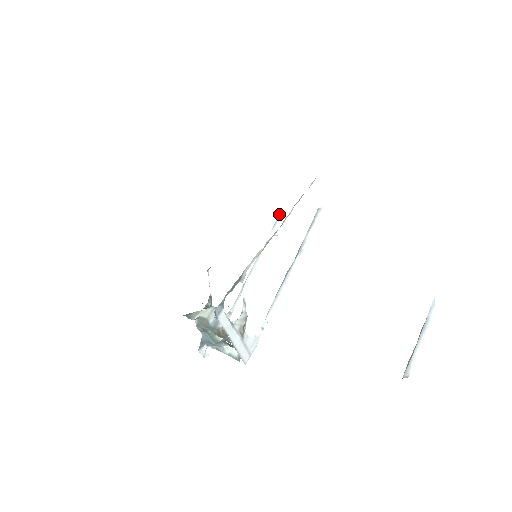
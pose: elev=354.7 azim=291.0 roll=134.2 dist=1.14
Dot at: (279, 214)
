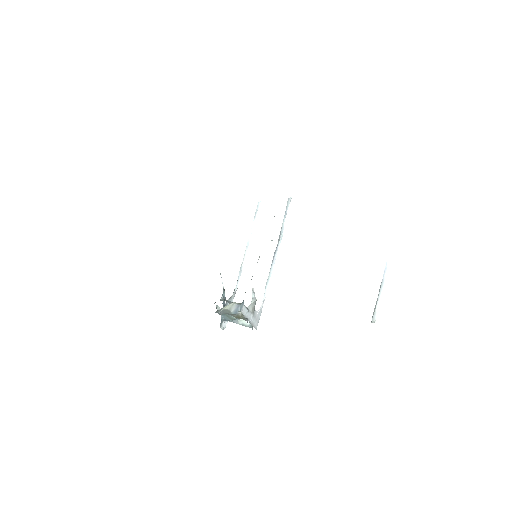
Dot at: (257, 205)
